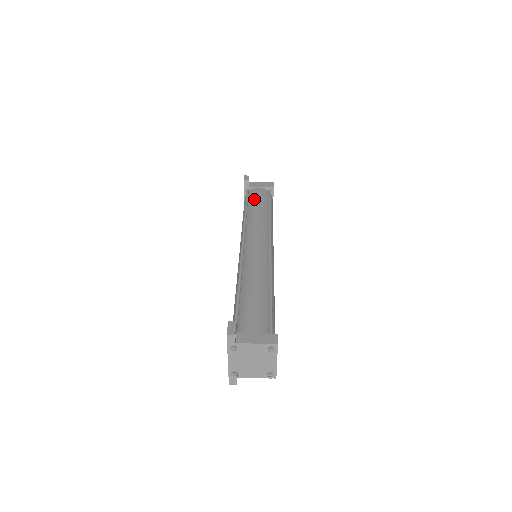
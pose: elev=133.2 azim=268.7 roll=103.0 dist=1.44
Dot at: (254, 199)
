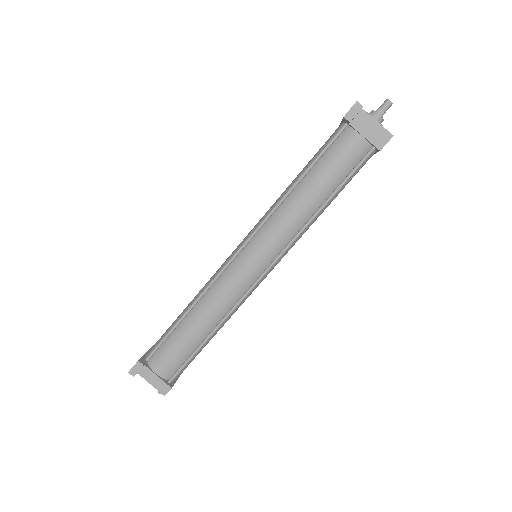
Dot at: (328, 164)
